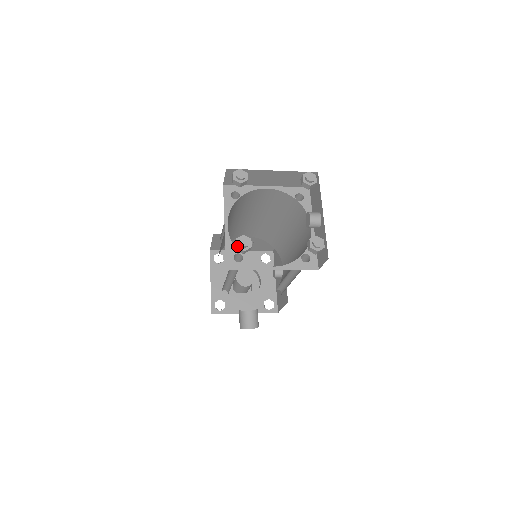
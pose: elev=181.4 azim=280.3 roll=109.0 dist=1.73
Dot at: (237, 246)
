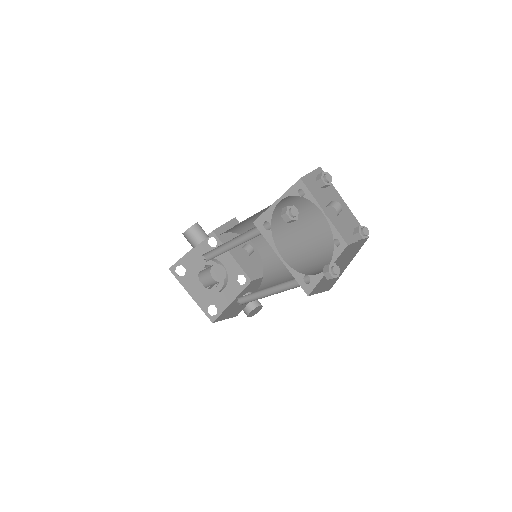
Dot at: (333, 277)
